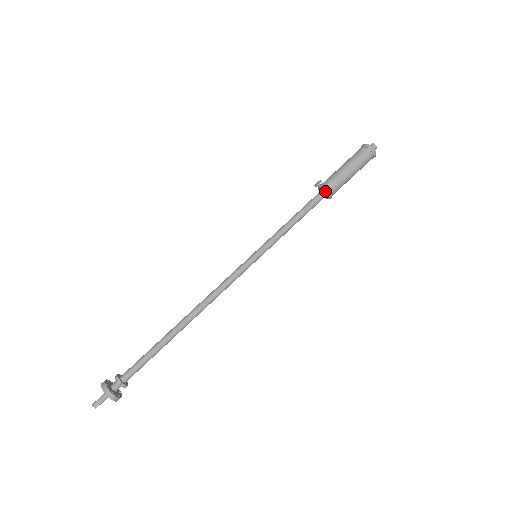
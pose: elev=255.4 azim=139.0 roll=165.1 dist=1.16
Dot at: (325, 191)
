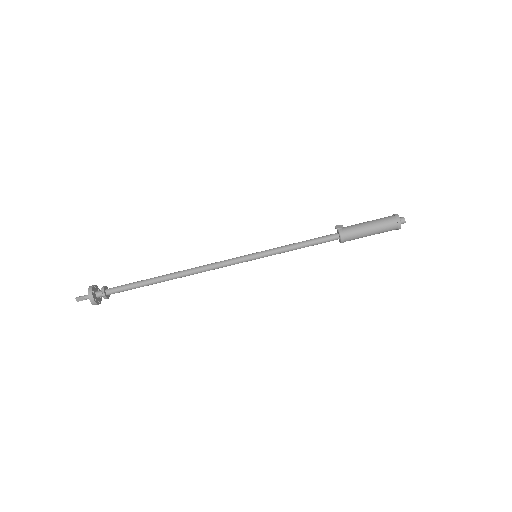
Dot at: (340, 238)
